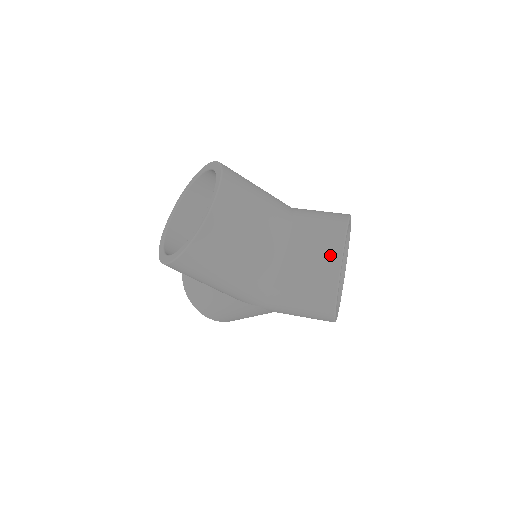
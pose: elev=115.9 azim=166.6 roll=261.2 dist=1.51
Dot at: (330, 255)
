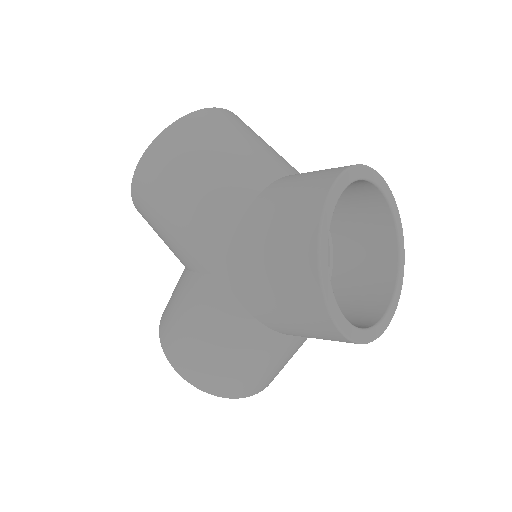
Dot at: (329, 171)
